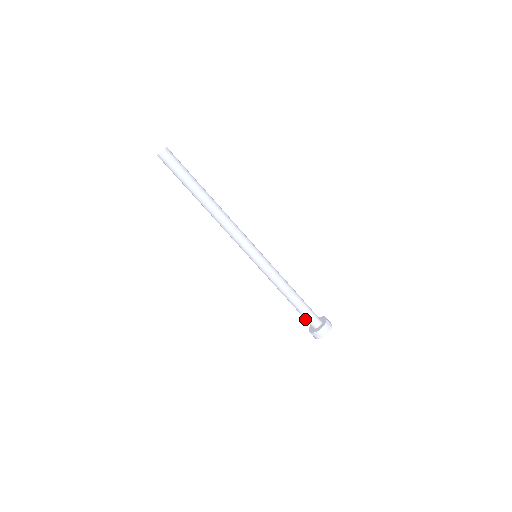
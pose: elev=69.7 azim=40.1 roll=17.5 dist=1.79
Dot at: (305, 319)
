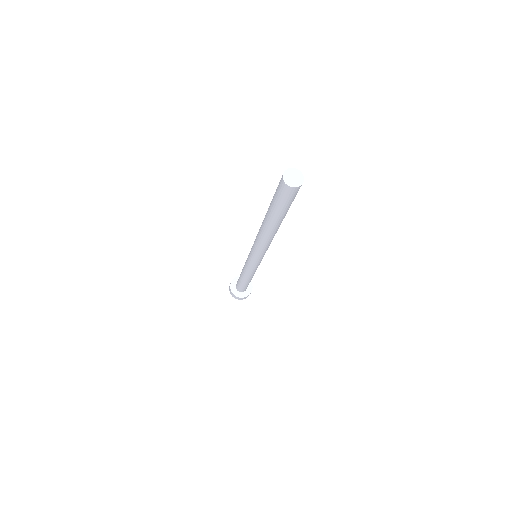
Dot at: (237, 282)
